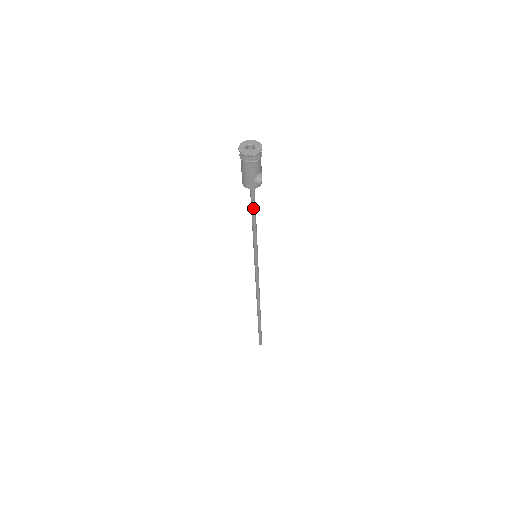
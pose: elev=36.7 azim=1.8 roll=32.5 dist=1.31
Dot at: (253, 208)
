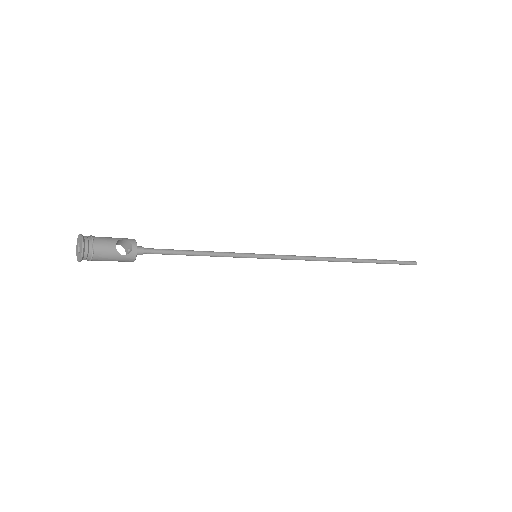
Dot at: (173, 254)
